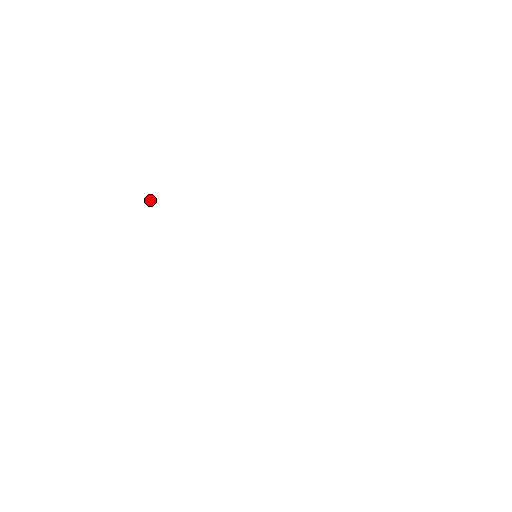
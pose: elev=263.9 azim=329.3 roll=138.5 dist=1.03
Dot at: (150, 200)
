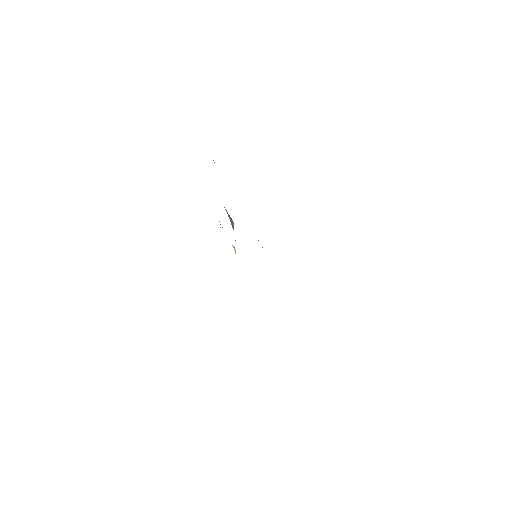
Dot at: occluded
